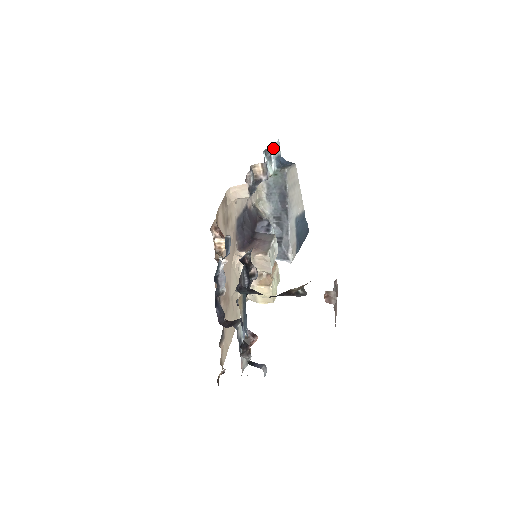
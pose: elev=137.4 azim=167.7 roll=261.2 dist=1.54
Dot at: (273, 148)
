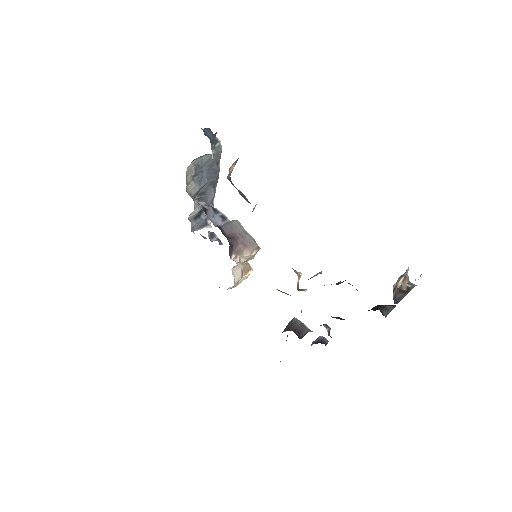
Dot at: occluded
